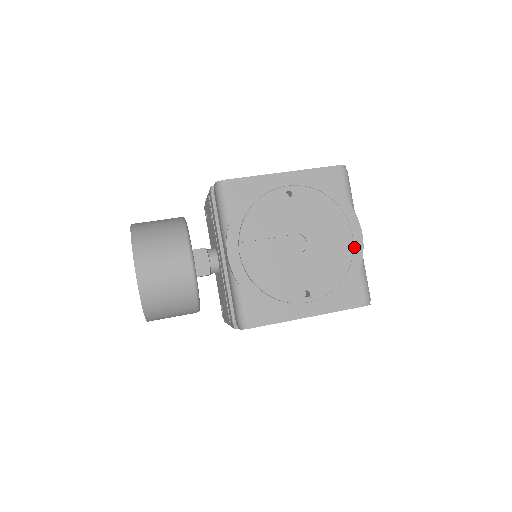
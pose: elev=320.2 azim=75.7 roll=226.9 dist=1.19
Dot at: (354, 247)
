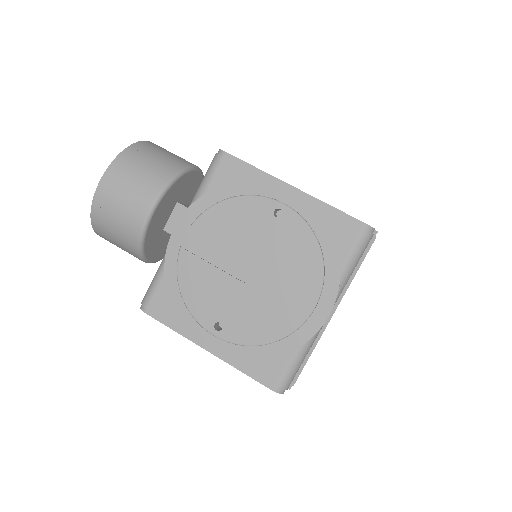
Dot at: (308, 322)
